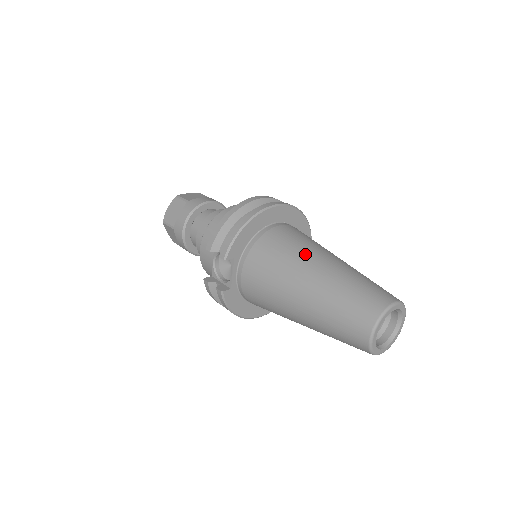
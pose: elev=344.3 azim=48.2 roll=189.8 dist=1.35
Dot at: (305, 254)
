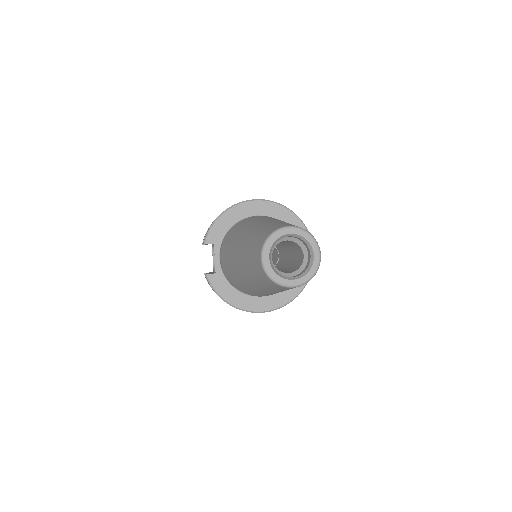
Dot at: (253, 222)
